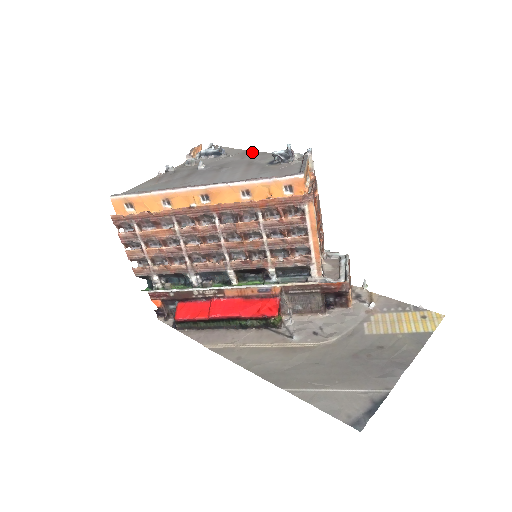
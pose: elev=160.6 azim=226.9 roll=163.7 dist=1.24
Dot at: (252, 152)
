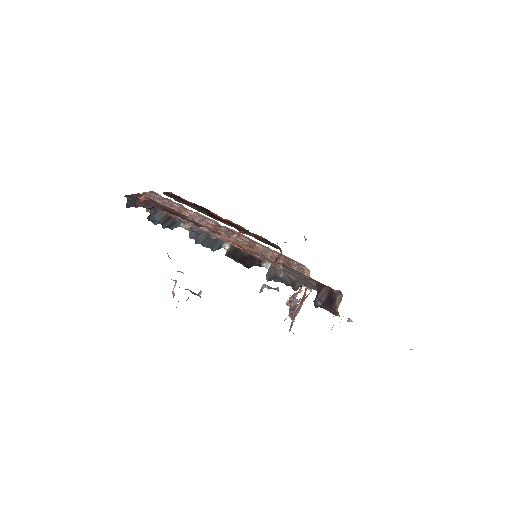
Dot at: occluded
